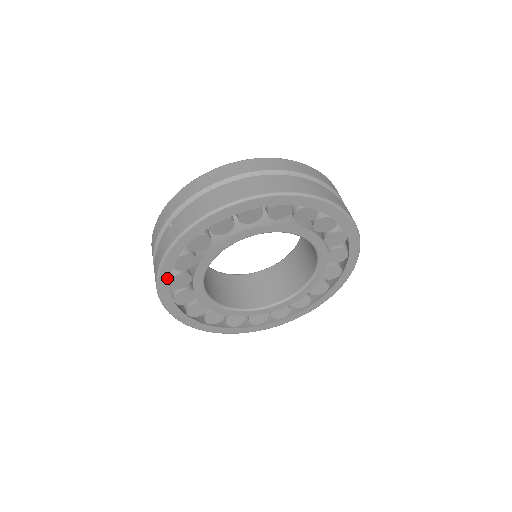
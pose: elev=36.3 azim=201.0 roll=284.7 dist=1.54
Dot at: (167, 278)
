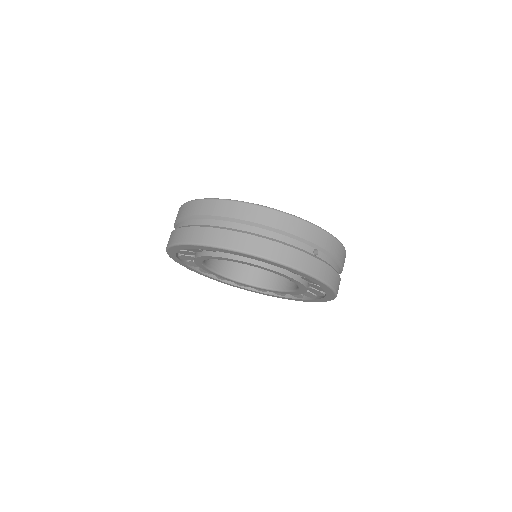
Dot at: (181, 263)
